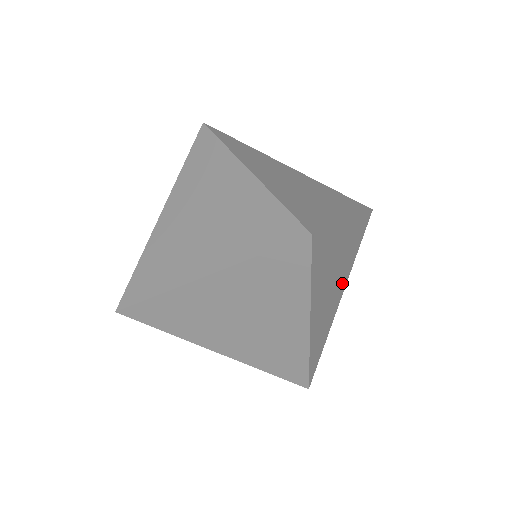
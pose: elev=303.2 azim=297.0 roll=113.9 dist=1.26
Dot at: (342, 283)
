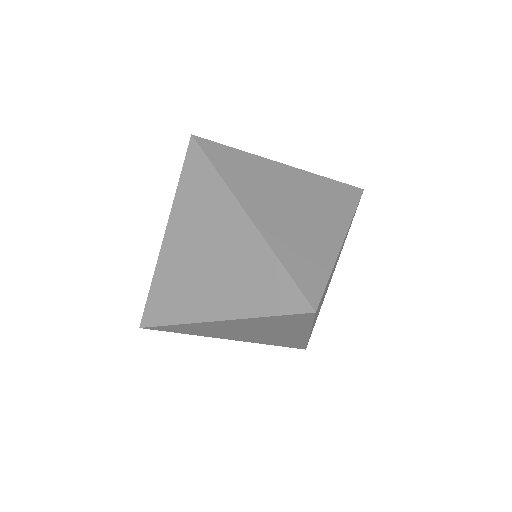
Dot at: occluded
